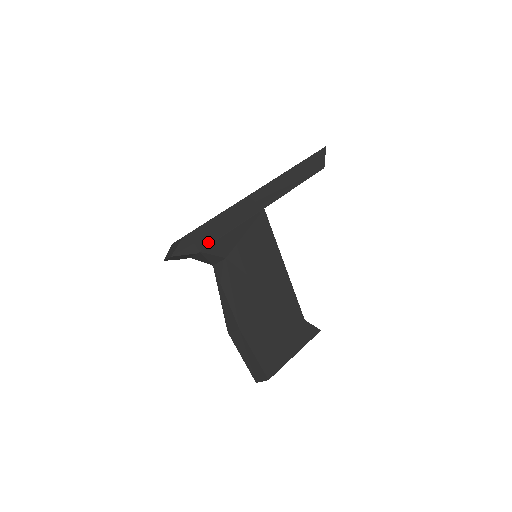
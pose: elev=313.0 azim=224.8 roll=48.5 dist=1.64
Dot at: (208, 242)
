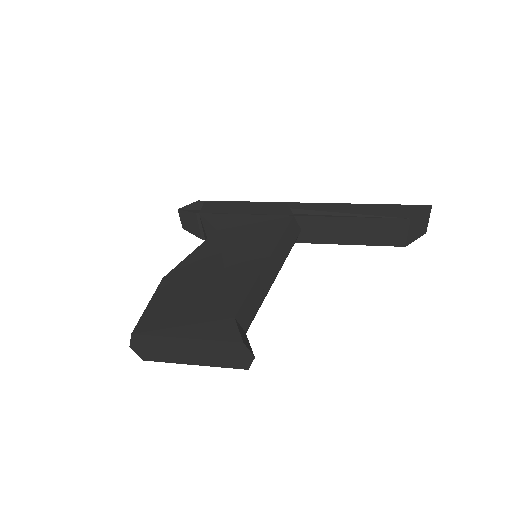
Dot at: (213, 212)
